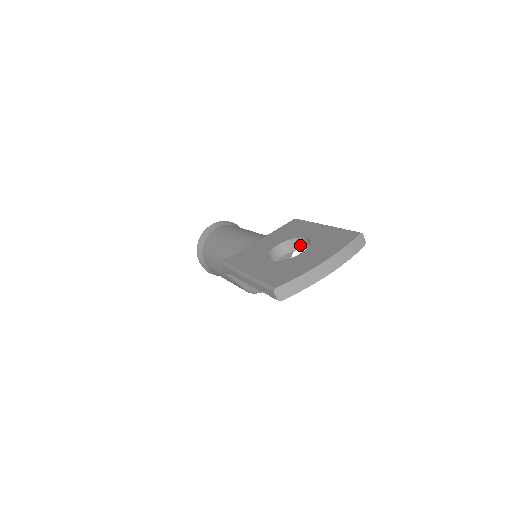
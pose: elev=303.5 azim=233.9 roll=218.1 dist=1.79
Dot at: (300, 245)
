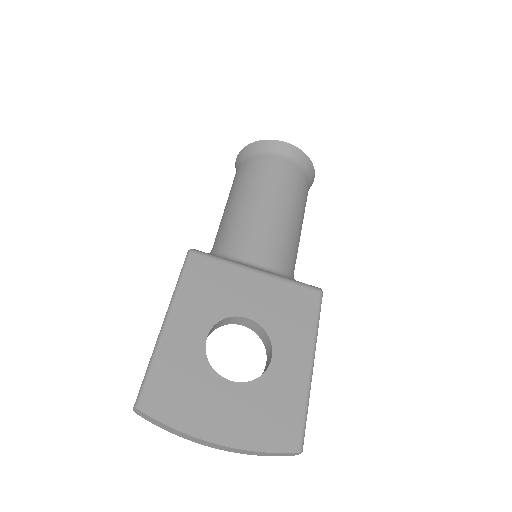
Dot at: (267, 344)
